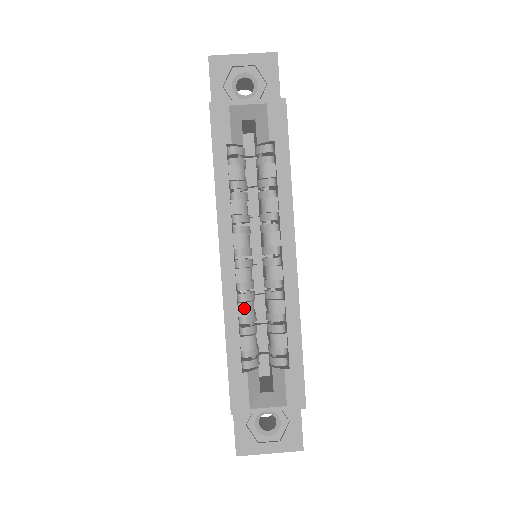
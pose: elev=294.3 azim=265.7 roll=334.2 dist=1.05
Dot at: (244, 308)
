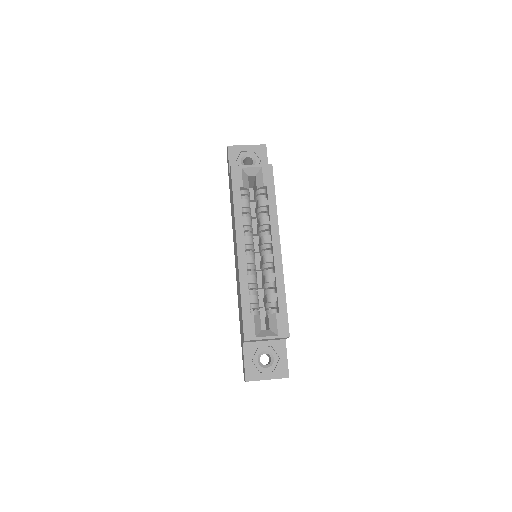
Dot at: (251, 278)
